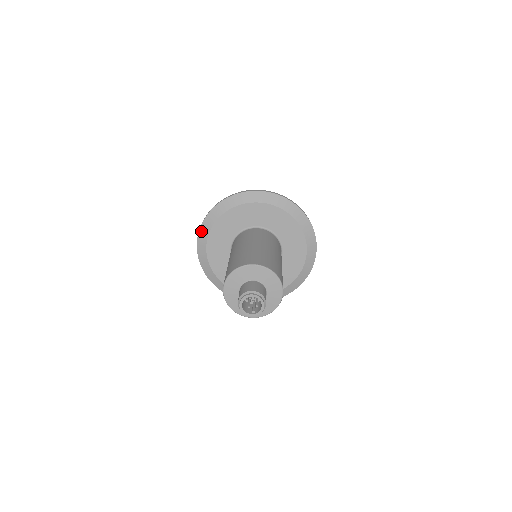
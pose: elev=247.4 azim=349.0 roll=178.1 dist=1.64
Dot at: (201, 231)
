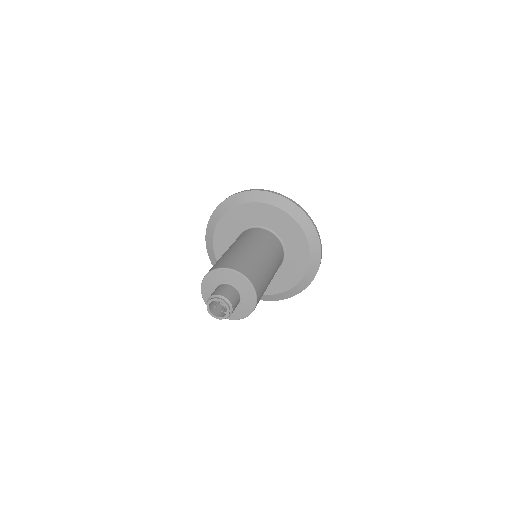
Dot at: occluded
